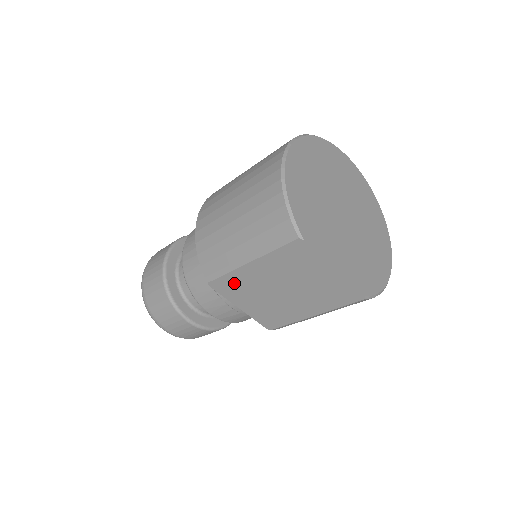
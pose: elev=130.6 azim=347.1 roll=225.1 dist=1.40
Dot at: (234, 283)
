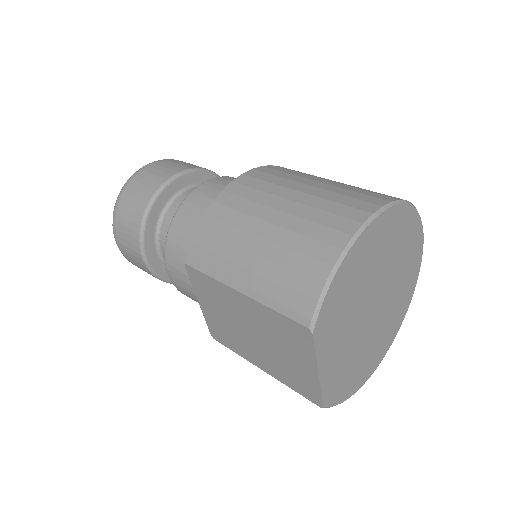
Dot at: (211, 288)
